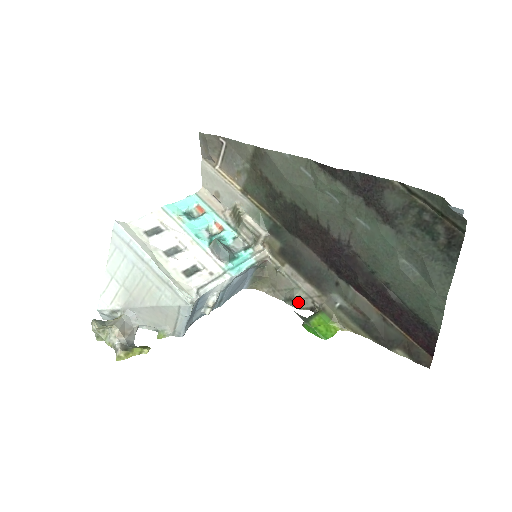
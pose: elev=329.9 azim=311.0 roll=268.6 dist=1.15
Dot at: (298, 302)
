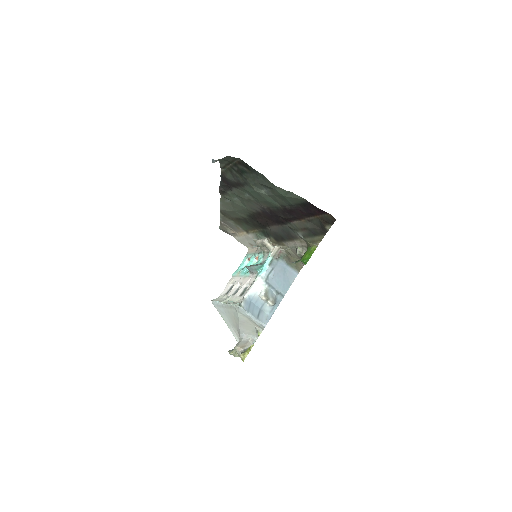
Dot at: occluded
